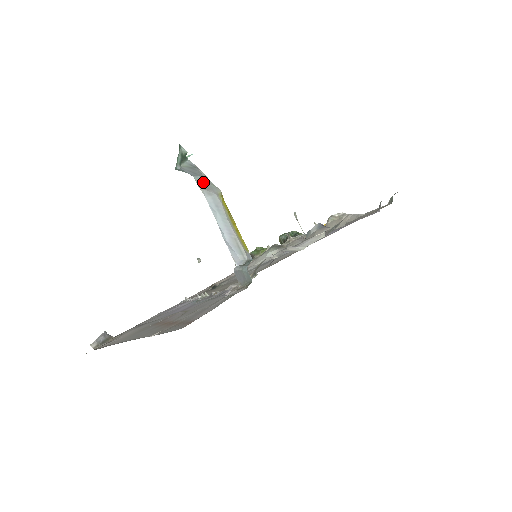
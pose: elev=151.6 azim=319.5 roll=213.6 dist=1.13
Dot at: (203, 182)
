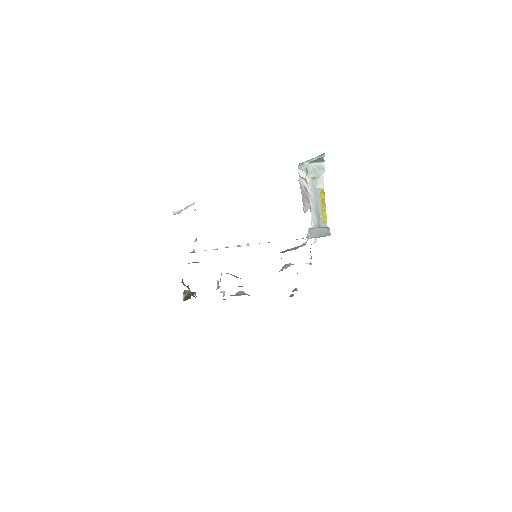
Dot at: (317, 178)
